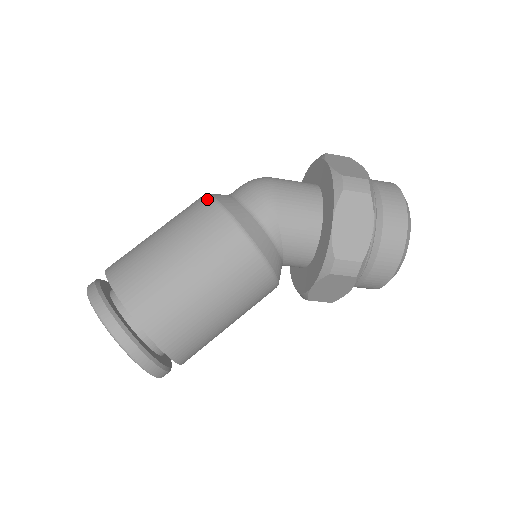
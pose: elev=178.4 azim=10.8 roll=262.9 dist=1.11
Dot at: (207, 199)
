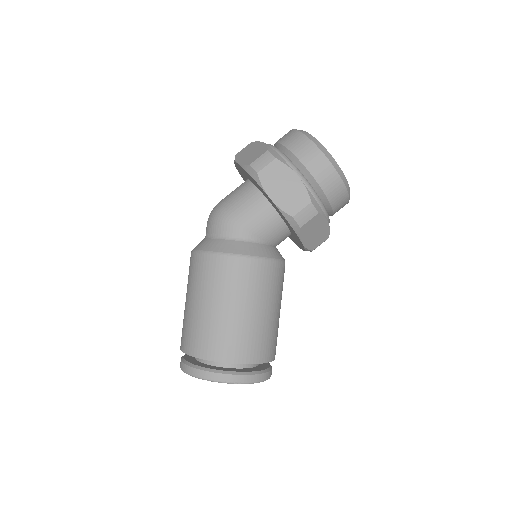
Dot at: (193, 255)
